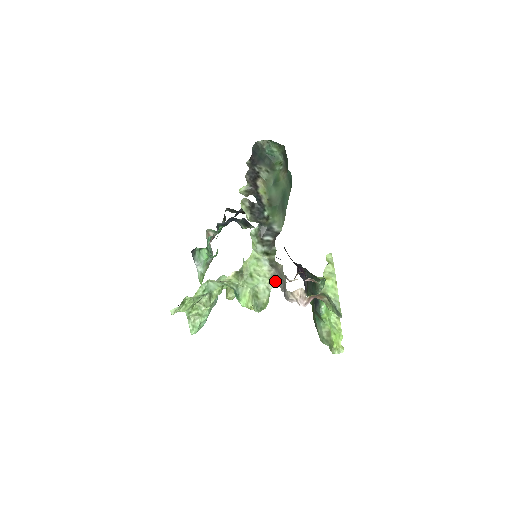
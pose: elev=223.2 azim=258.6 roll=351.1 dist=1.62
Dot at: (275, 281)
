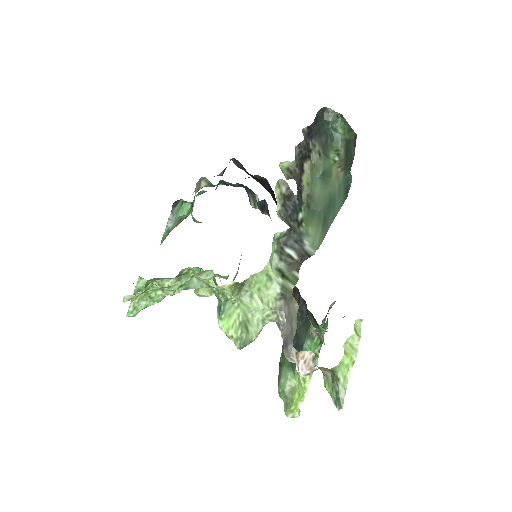
Dot at: (277, 317)
